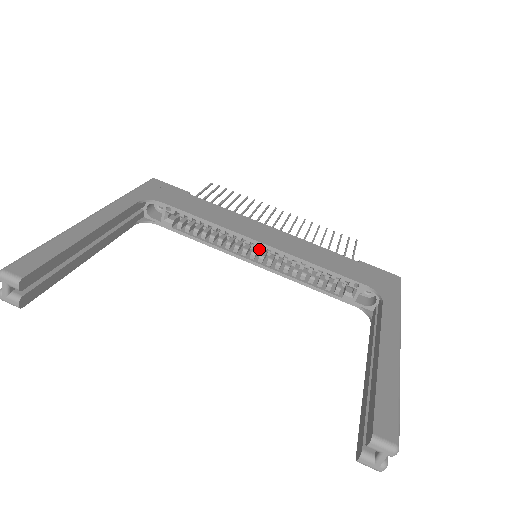
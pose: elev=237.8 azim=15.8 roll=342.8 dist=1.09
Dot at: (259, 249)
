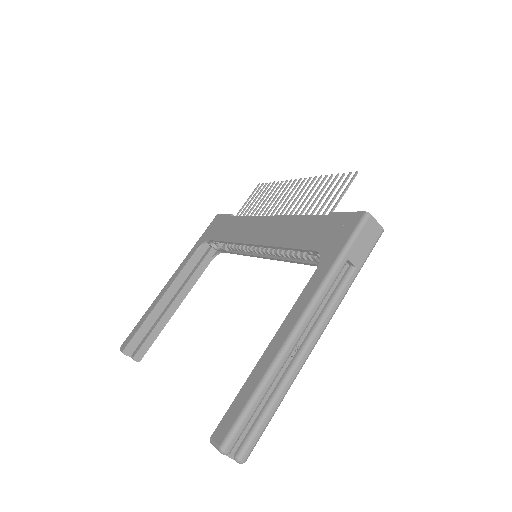
Dot at: occluded
